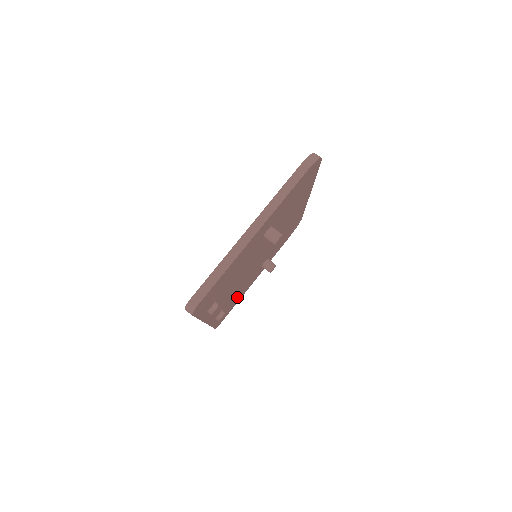
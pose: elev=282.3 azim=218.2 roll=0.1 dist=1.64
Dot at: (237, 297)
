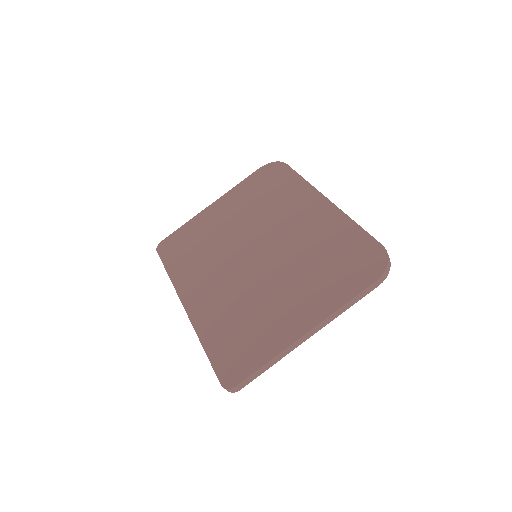
Dot at: occluded
